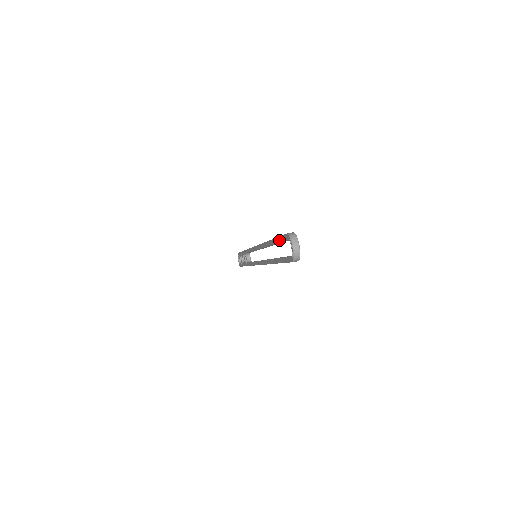
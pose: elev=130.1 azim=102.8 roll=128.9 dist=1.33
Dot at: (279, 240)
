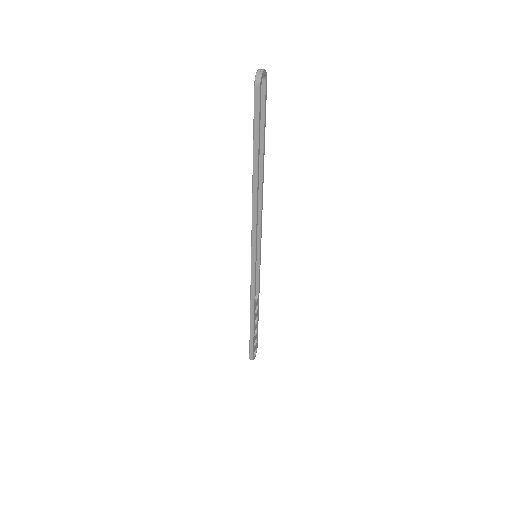
Dot at: occluded
